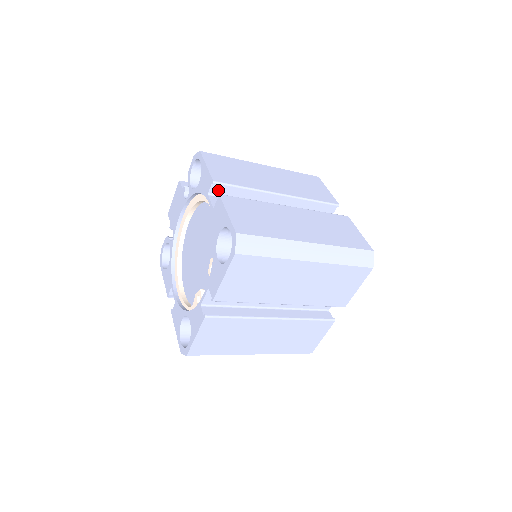
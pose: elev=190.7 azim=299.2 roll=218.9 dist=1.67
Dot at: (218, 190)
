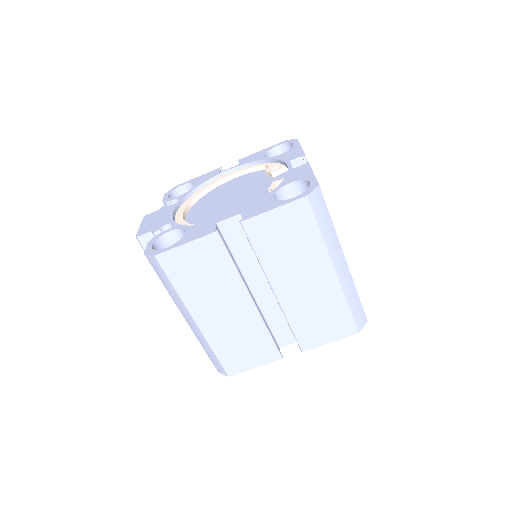
Dot at: occluded
